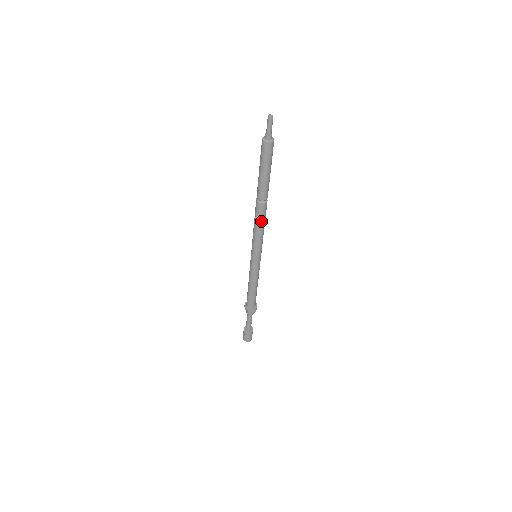
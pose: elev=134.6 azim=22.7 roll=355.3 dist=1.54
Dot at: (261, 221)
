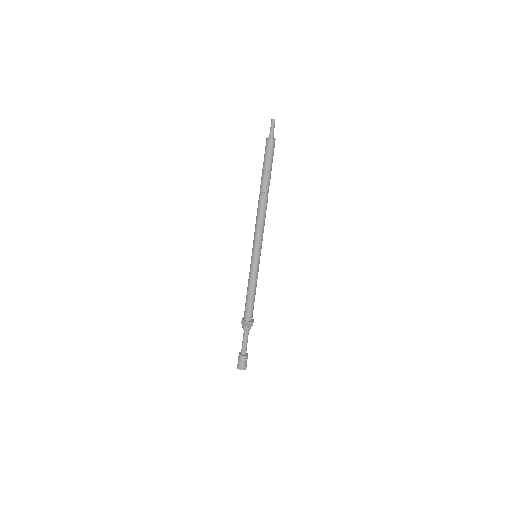
Dot at: (264, 214)
